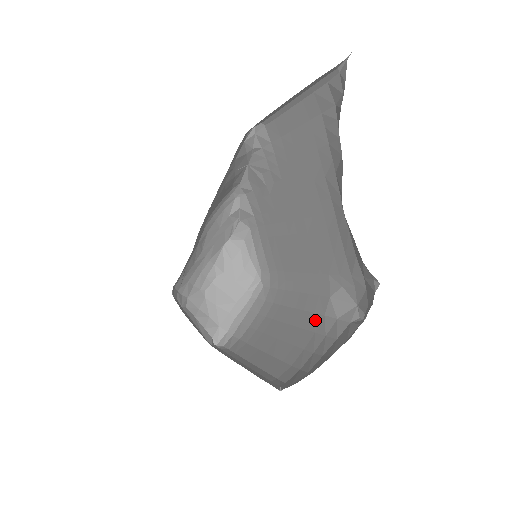
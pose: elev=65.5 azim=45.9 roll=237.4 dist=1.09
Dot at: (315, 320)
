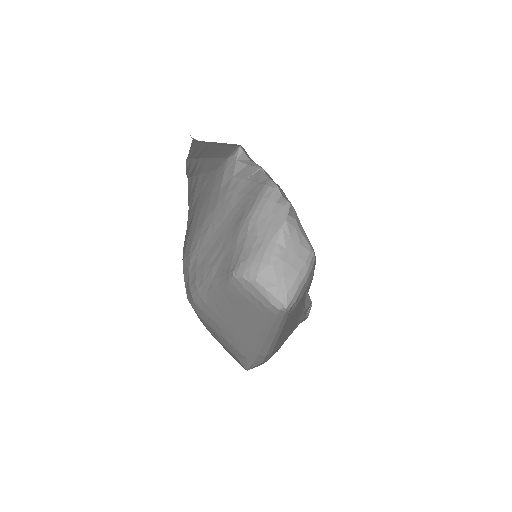
Dot at: (302, 307)
